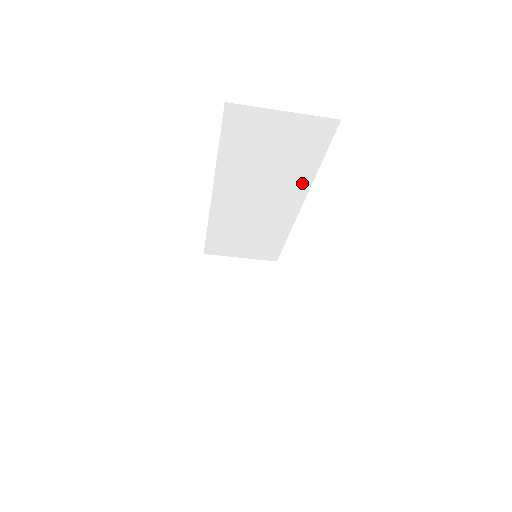
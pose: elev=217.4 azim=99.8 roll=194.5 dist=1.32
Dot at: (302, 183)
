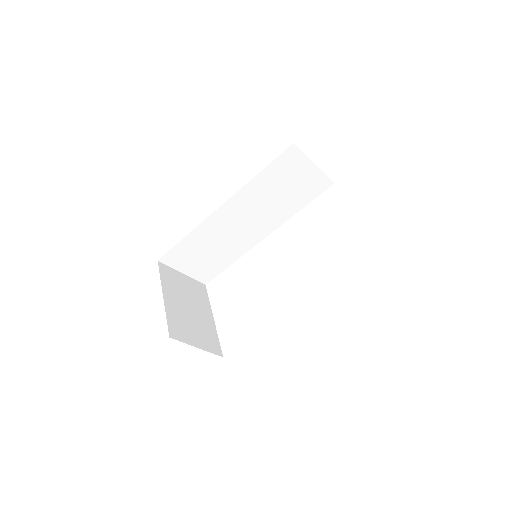
Dot at: (282, 218)
